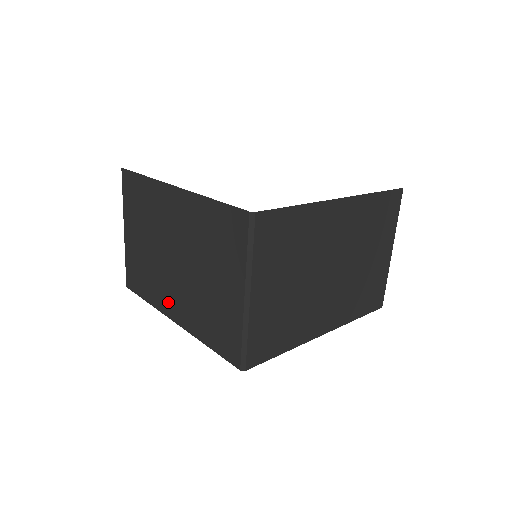
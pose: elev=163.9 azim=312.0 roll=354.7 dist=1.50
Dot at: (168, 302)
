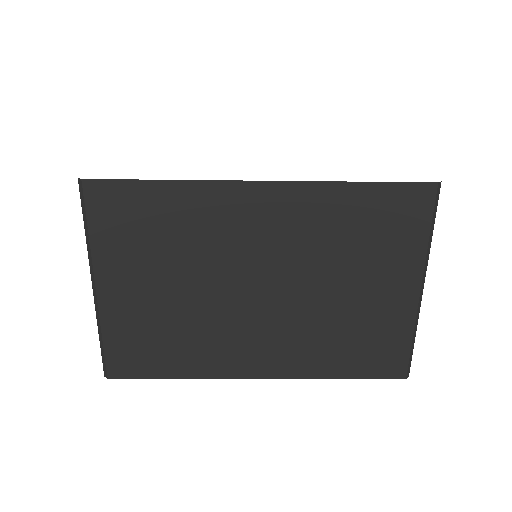
Dot at: occluded
